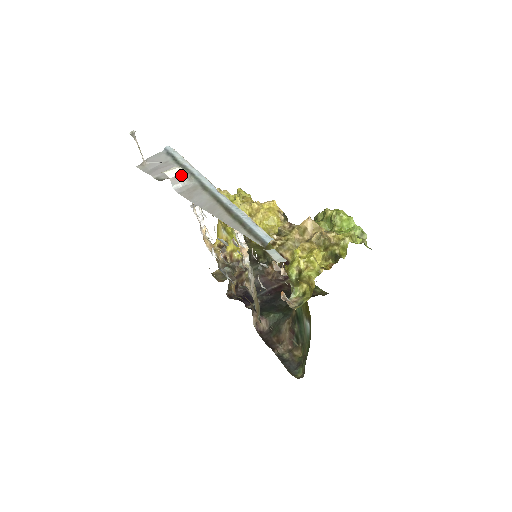
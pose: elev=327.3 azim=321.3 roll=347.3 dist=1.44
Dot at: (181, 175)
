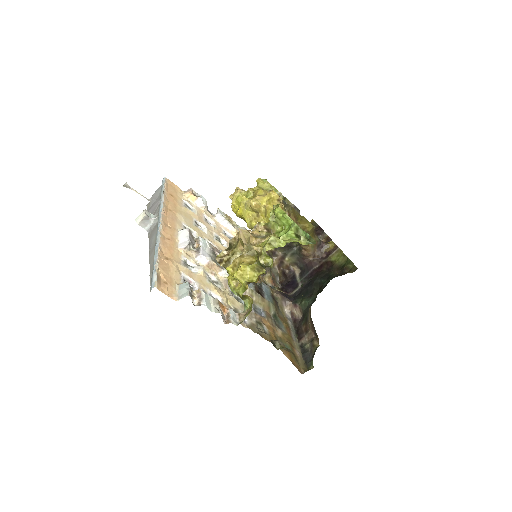
Dot at: (145, 218)
